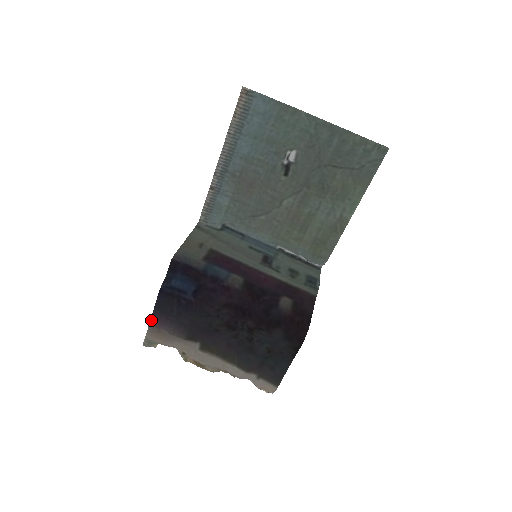
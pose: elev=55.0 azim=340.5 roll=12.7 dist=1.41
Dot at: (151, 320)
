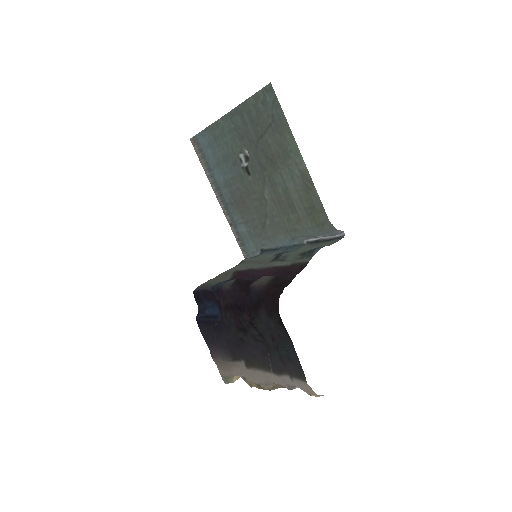
Dot at: (211, 354)
